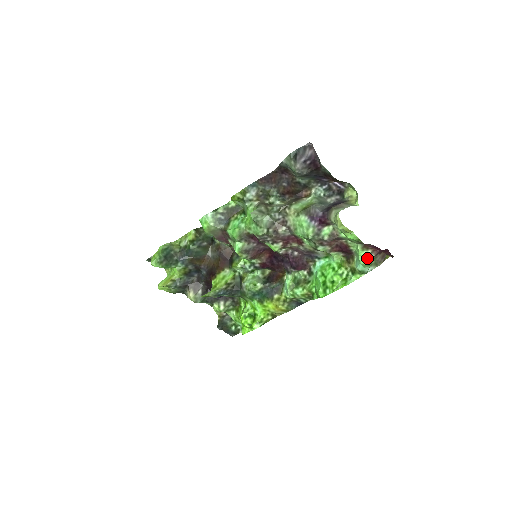
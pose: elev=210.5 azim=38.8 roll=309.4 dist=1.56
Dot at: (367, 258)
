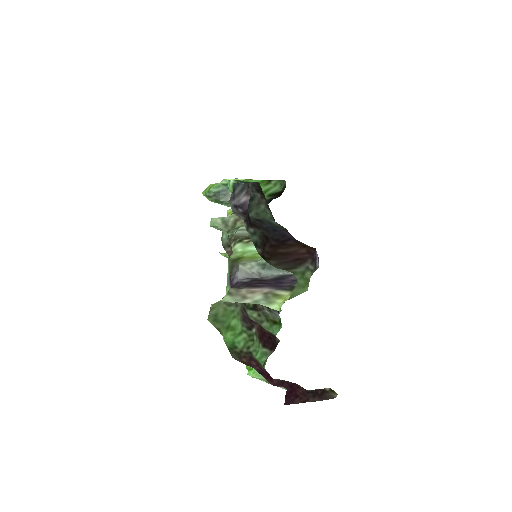
Dot at: occluded
